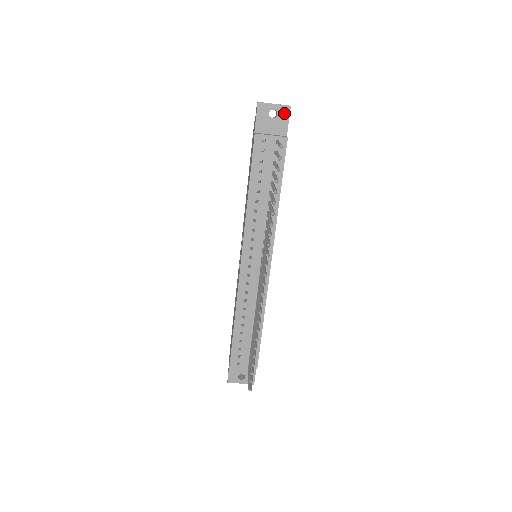
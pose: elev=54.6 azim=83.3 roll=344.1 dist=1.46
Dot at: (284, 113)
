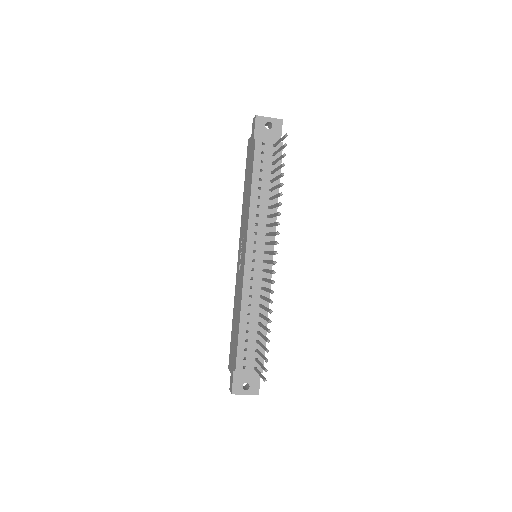
Dot at: (278, 125)
